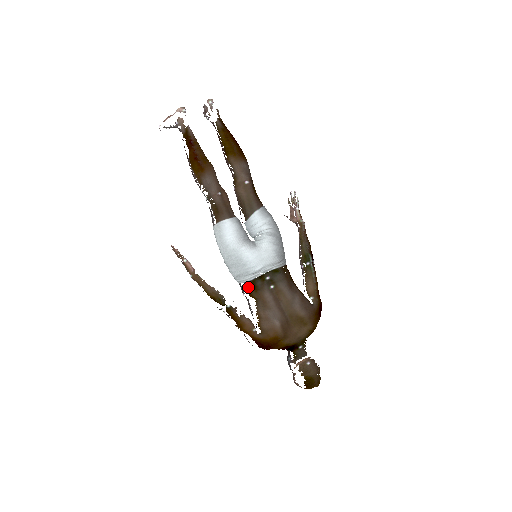
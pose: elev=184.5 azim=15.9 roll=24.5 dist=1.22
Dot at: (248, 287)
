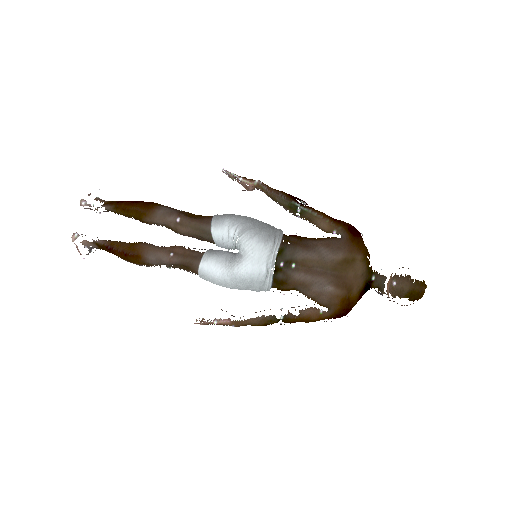
Dot at: (277, 288)
